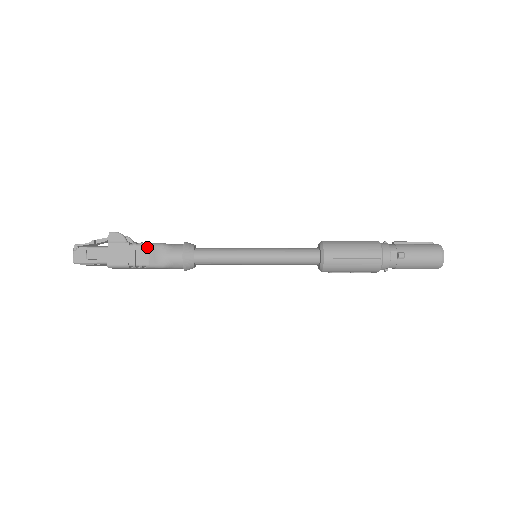
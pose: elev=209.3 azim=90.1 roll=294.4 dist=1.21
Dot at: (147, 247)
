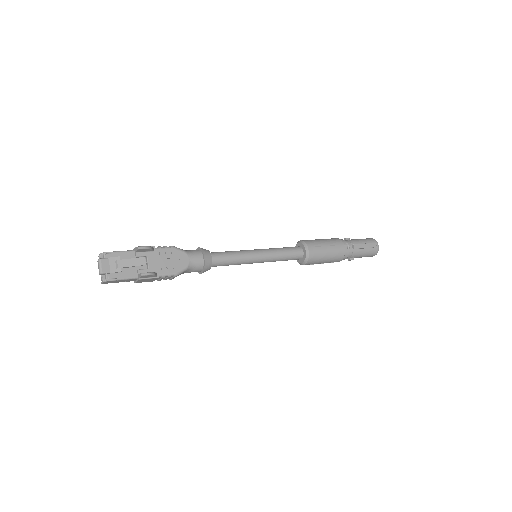
Dot at: (174, 277)
